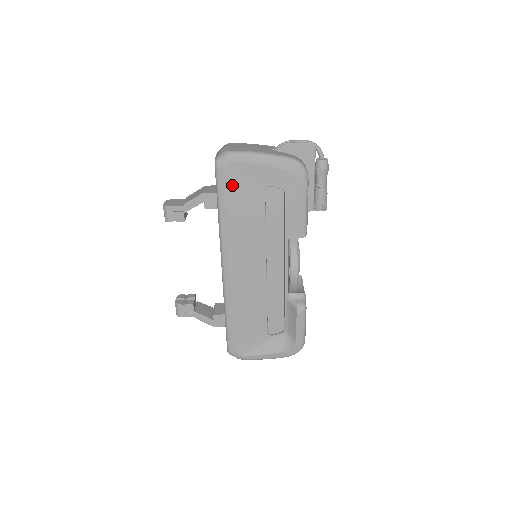
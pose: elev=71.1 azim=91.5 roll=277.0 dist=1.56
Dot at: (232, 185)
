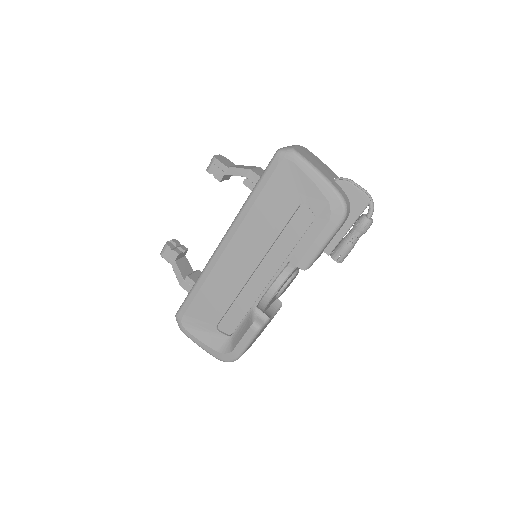
Dot at: (277, 180)
